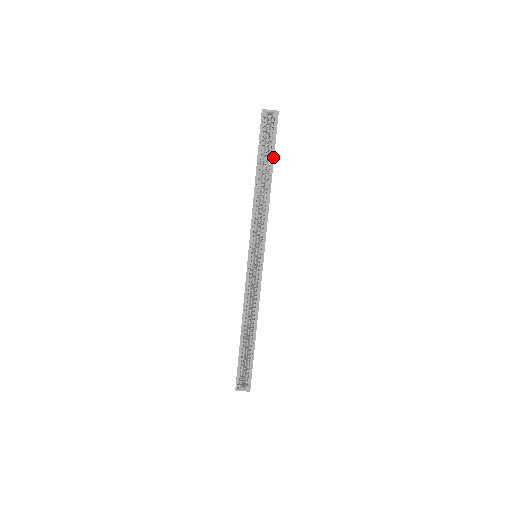
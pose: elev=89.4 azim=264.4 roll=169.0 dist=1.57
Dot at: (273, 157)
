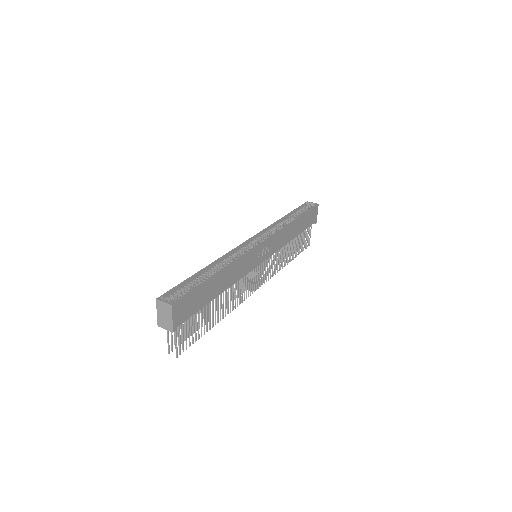
Dot at: (304, 213)
